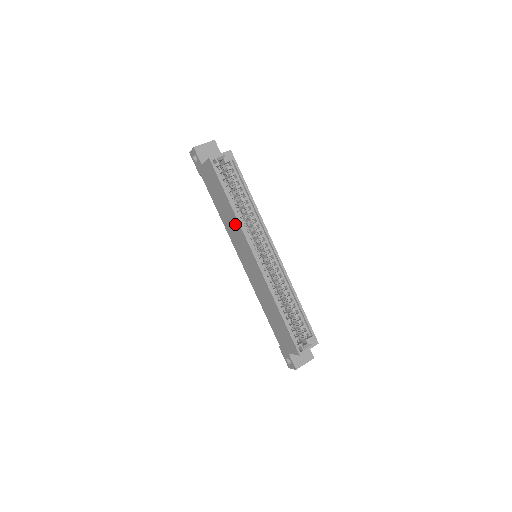
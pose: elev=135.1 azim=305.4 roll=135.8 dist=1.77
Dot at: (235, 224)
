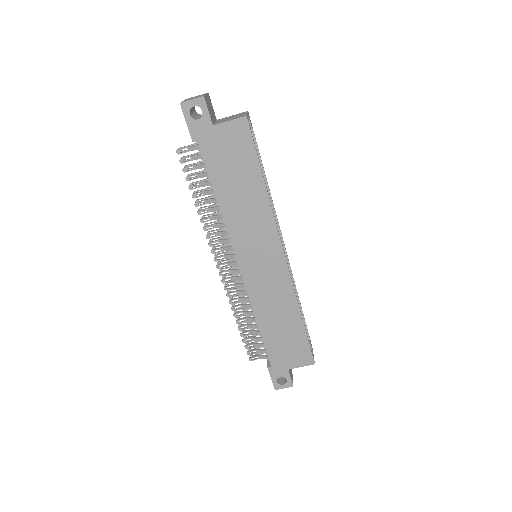
Dot at: (260, 212)
